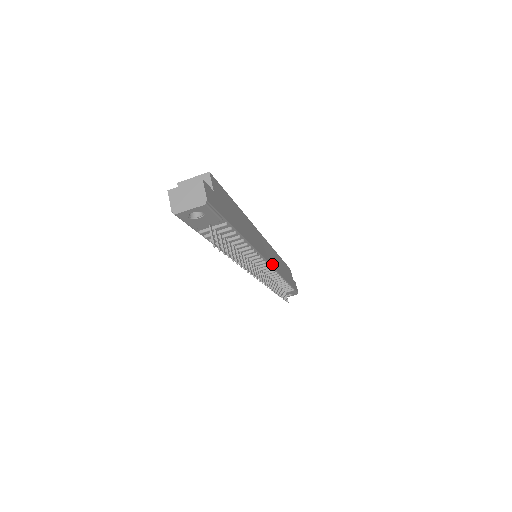
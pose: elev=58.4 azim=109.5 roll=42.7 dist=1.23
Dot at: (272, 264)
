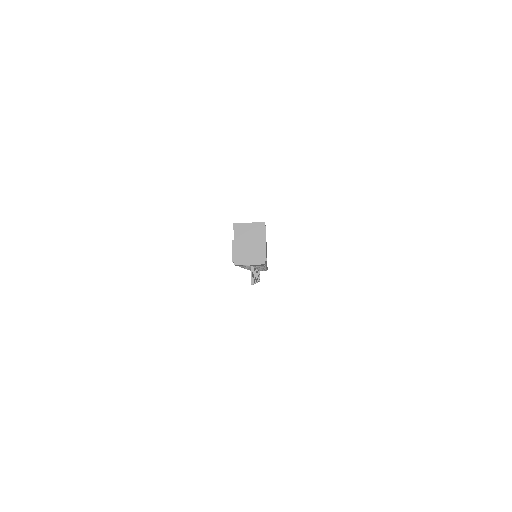
Dot at: occluded
